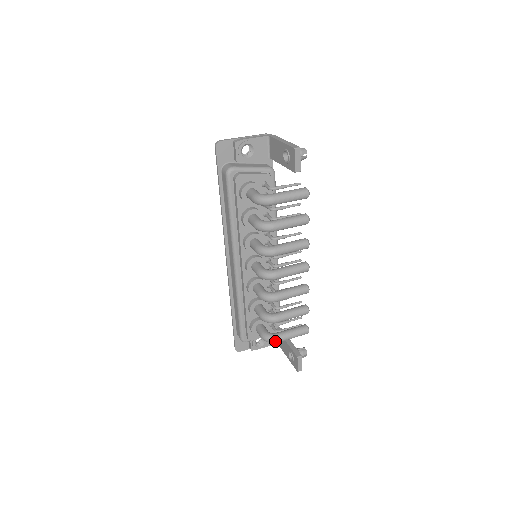
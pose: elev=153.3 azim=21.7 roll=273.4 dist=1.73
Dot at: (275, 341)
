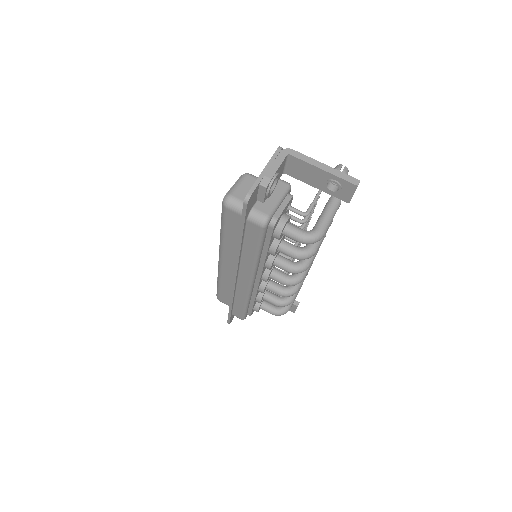
Dot at: occluded
